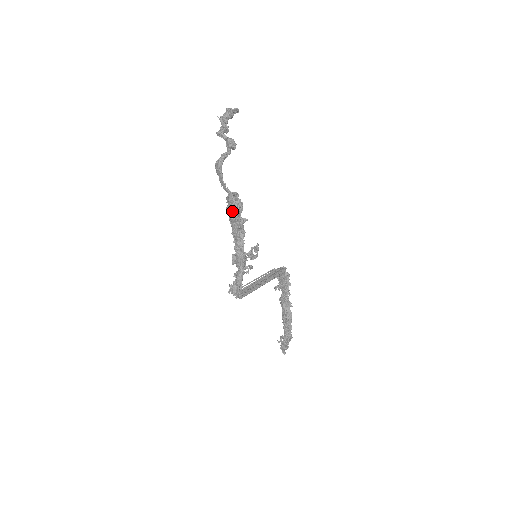
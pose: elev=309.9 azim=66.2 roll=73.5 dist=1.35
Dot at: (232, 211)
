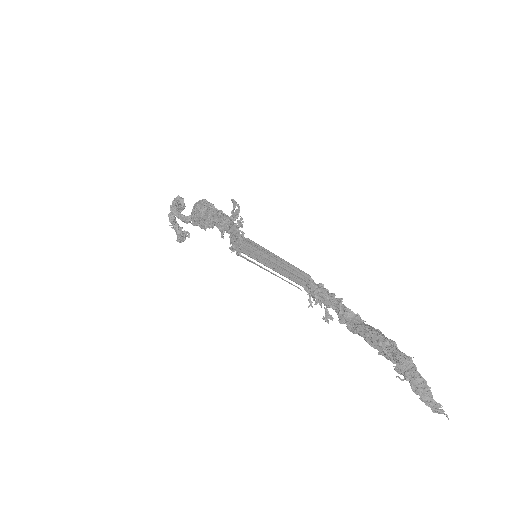
Dot at: (197, 210)
